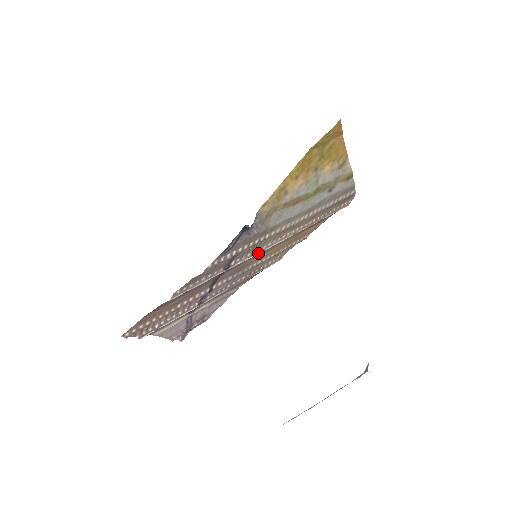
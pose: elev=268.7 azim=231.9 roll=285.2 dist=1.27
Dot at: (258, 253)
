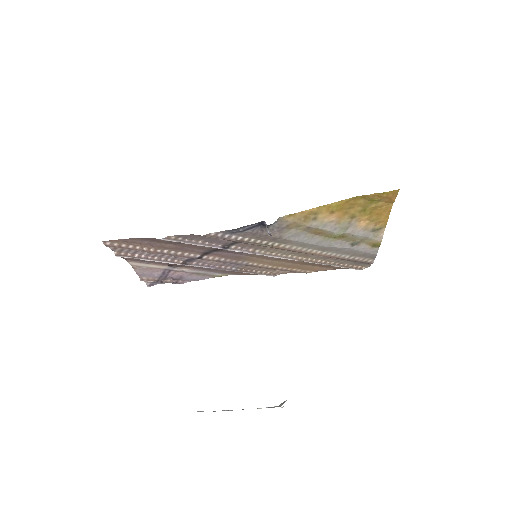
Dot at: (259, 254)
